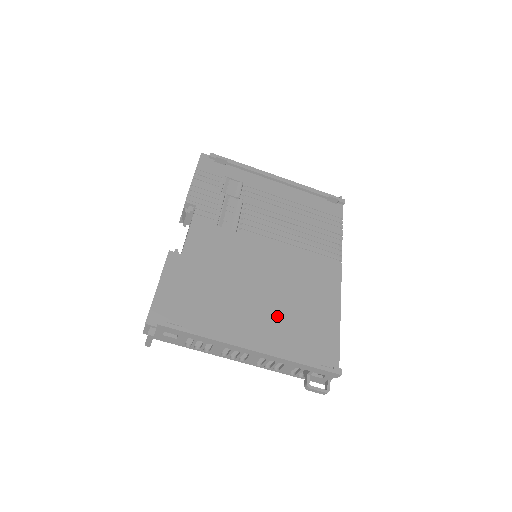
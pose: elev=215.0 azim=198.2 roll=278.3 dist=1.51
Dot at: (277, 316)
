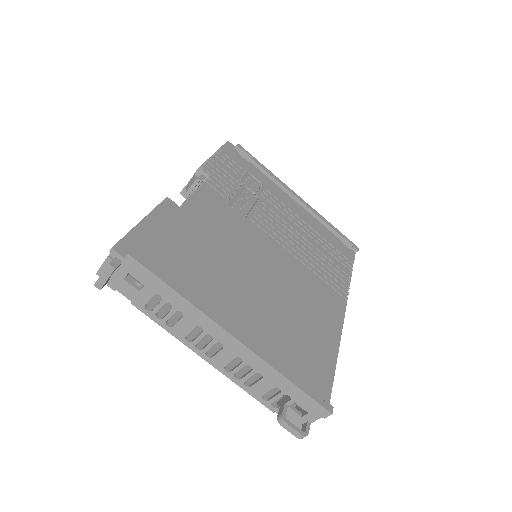
Dot at: (269, 317)
